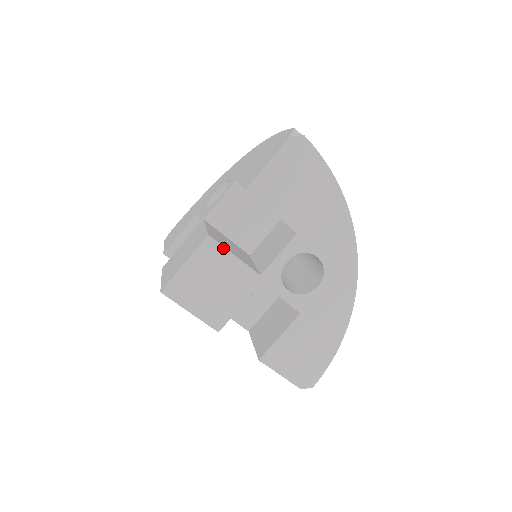
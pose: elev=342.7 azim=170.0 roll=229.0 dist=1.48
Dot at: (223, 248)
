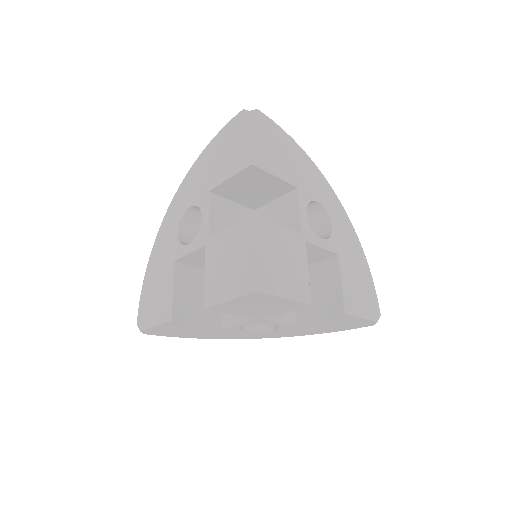
Dot at: (269, 223)
